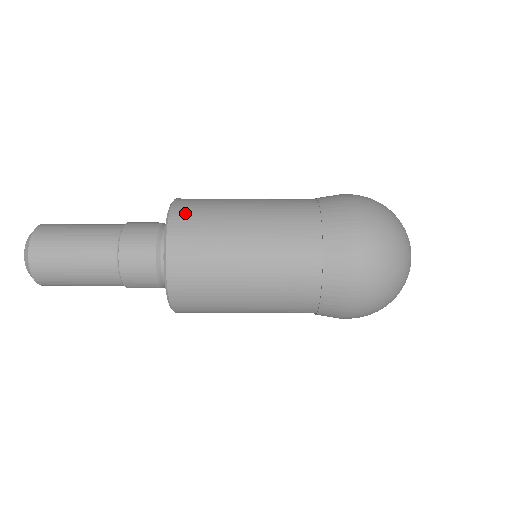
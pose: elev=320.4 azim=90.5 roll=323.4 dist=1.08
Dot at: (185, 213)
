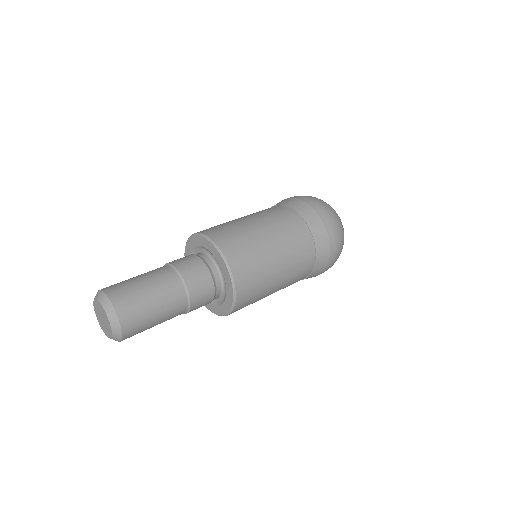
Dot at: occluded
